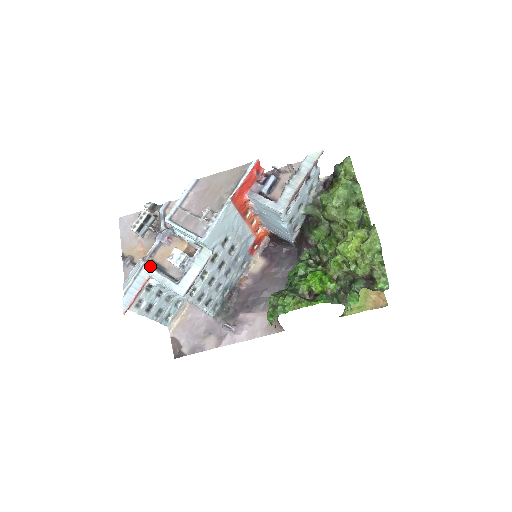
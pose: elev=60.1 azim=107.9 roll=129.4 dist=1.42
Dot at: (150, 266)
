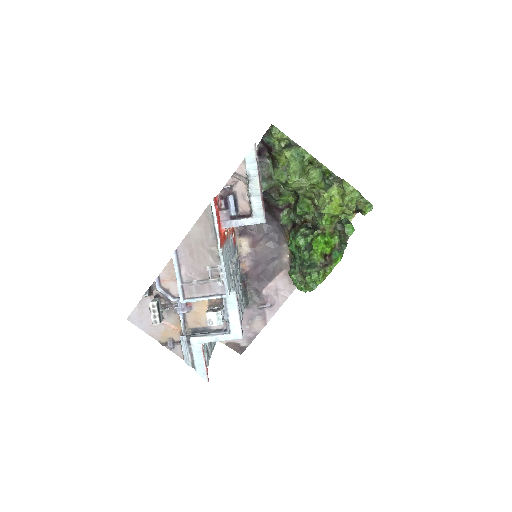
Dot at: (195, 337)
